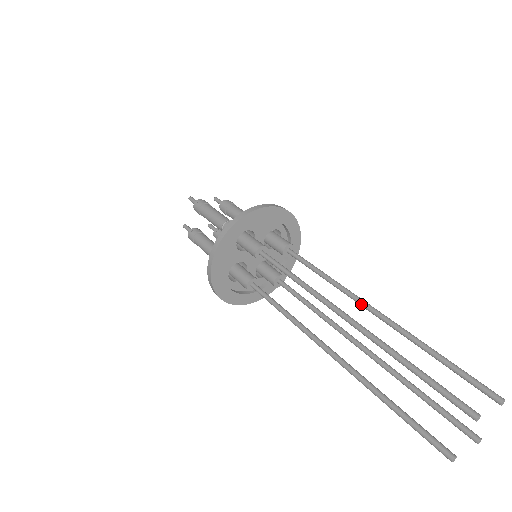
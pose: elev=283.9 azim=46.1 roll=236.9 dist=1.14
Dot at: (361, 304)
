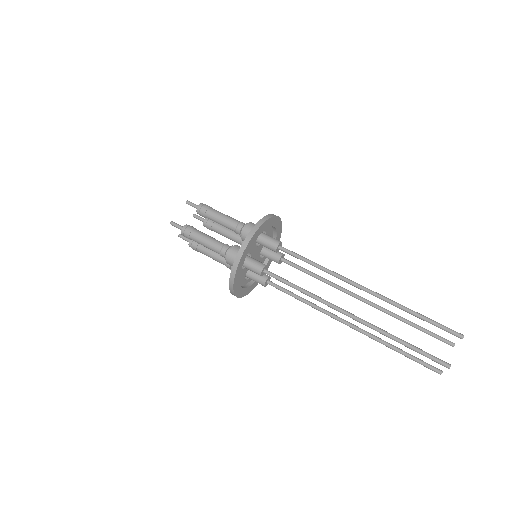
Dot at: (354, 286)
